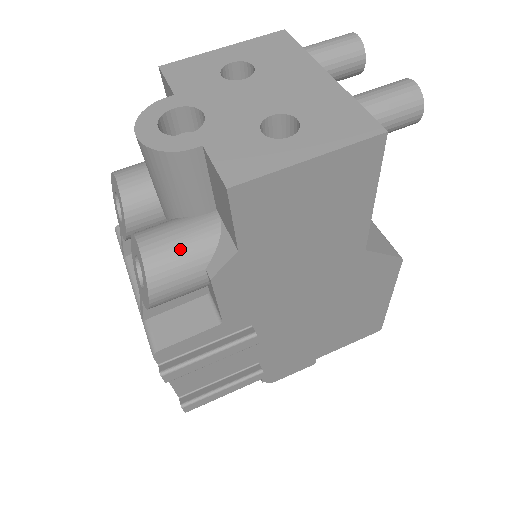
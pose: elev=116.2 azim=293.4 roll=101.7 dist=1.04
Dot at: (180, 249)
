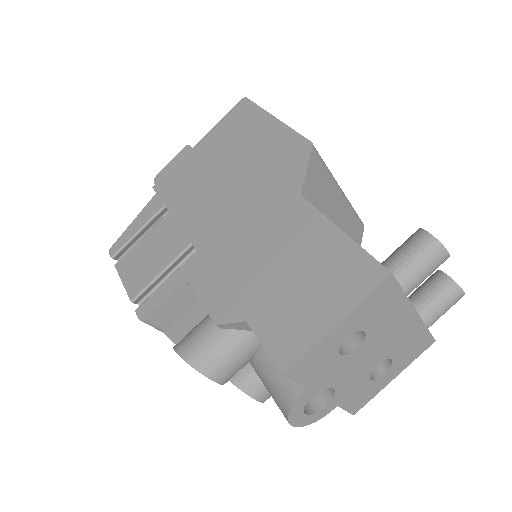
Dot at: occluded
